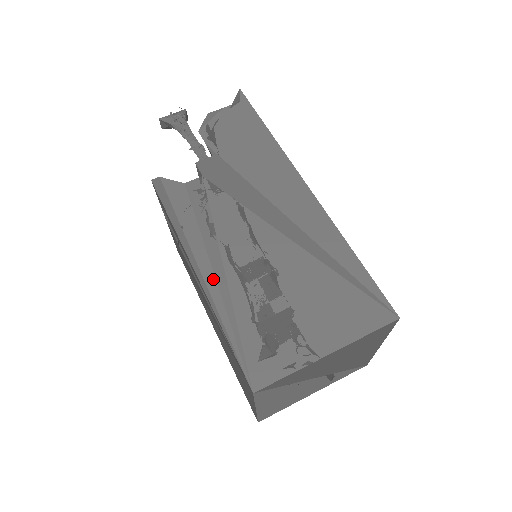
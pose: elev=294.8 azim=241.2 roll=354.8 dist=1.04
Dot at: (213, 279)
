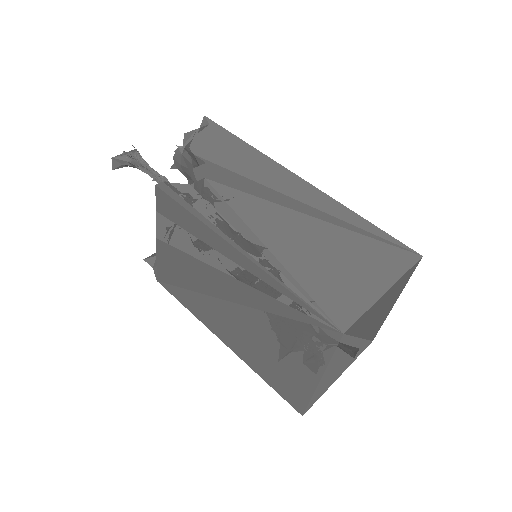
Dot at: (258, 253)
